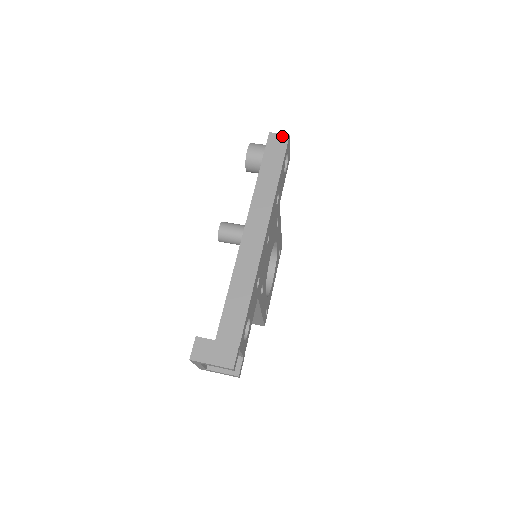
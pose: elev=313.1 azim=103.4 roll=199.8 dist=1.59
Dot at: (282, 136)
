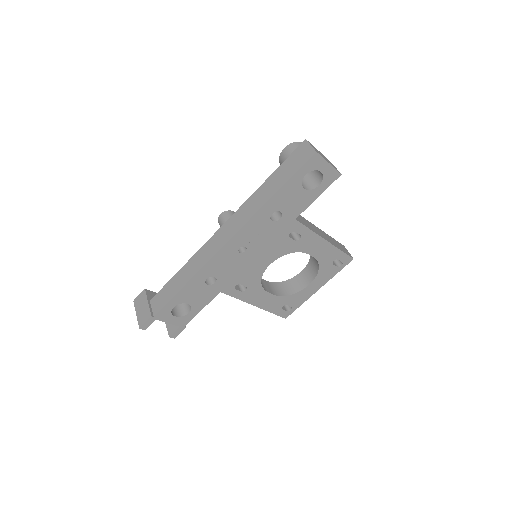
Dot at: (310, 150)
